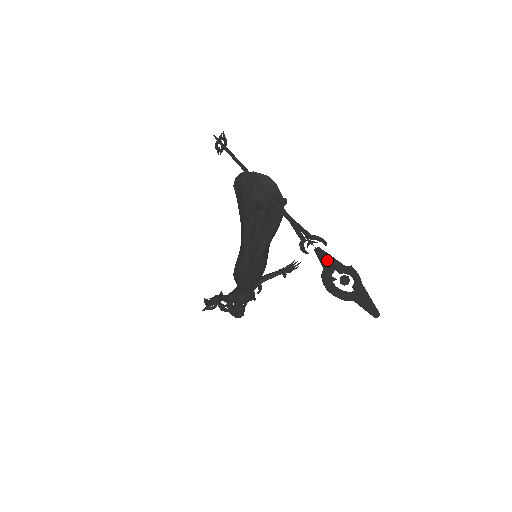
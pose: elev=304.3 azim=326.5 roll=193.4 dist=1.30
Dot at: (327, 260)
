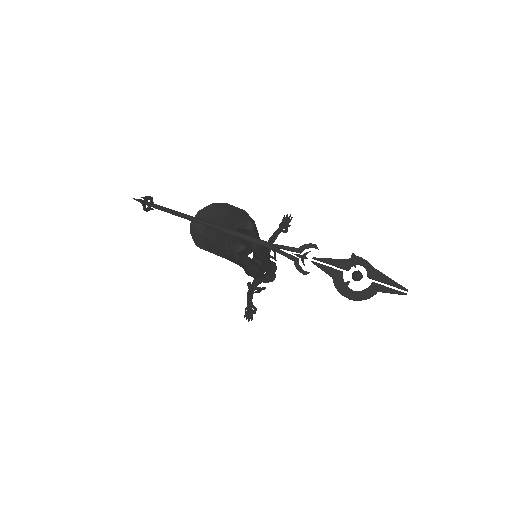
Dot at: occluded
